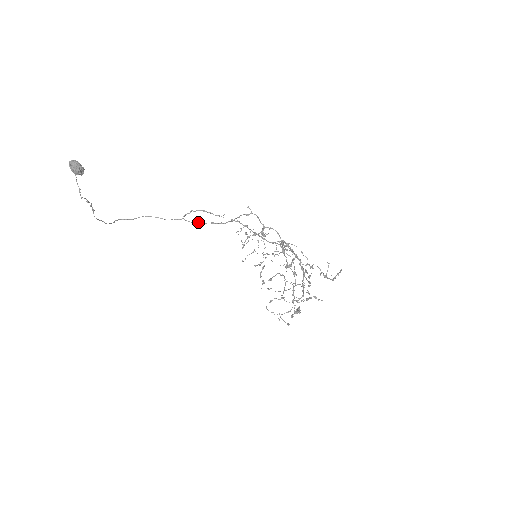
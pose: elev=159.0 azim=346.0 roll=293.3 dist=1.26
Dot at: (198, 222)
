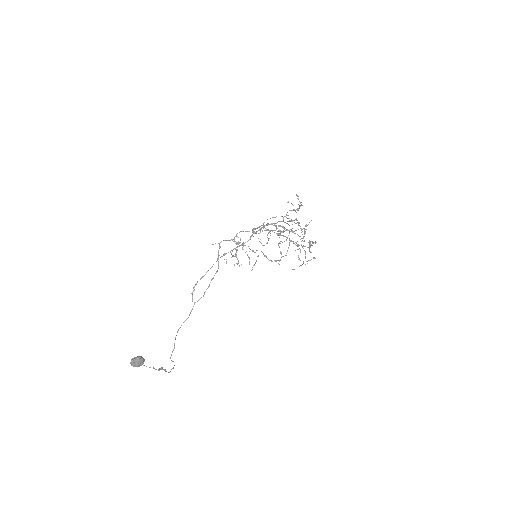
Dot at: (205, 291)
